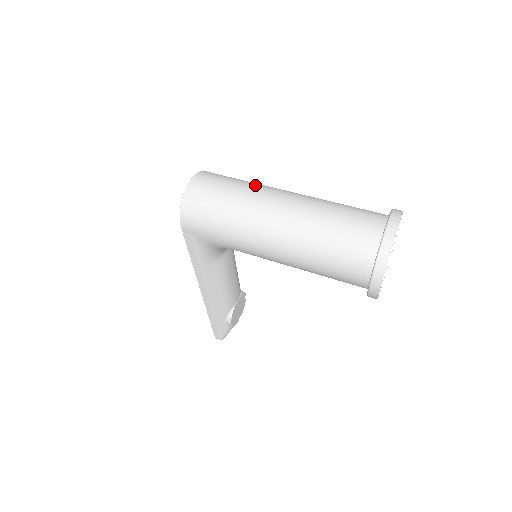
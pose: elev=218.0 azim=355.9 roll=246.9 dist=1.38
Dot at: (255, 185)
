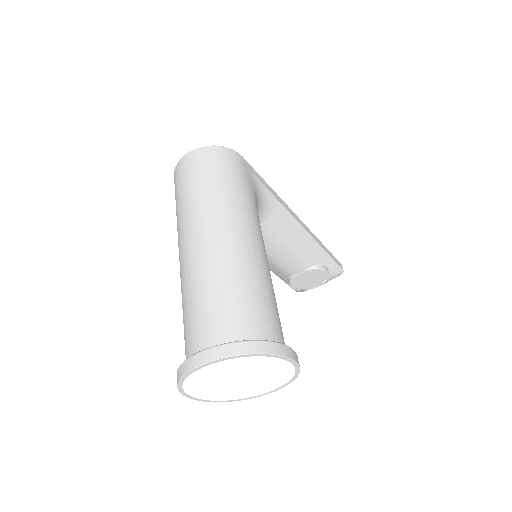
Dot at: (211, 197)
